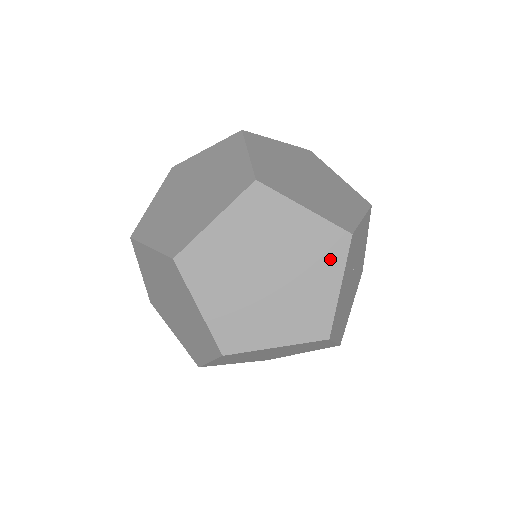
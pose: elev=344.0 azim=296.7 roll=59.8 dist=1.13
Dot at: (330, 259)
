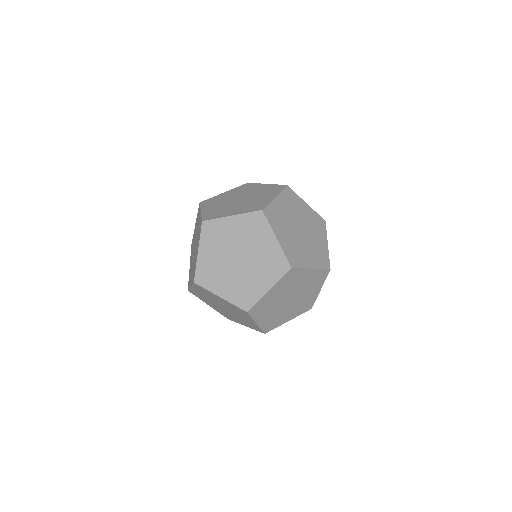
Dot at: (321, 230)
